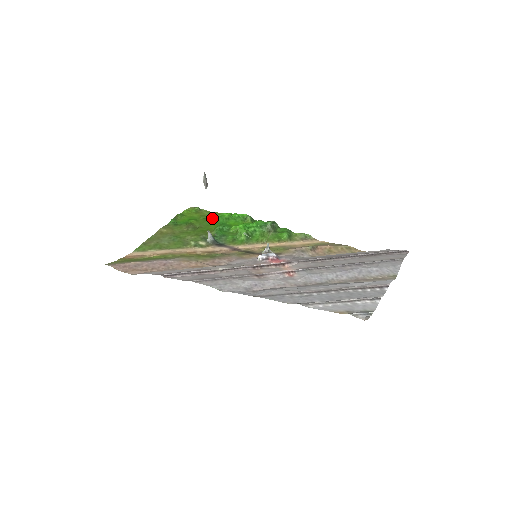
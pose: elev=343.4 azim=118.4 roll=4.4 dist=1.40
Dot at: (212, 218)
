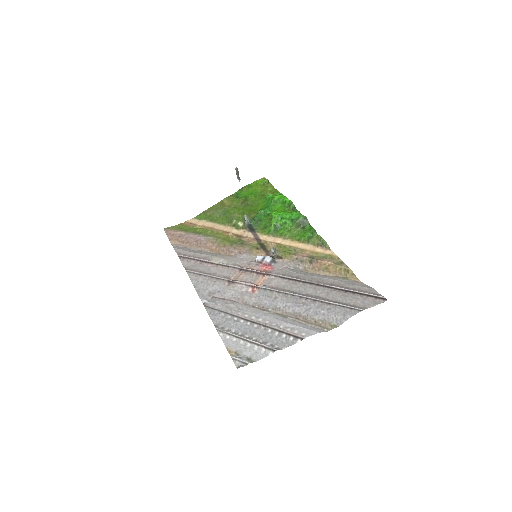
Dot at: (266, 197)
